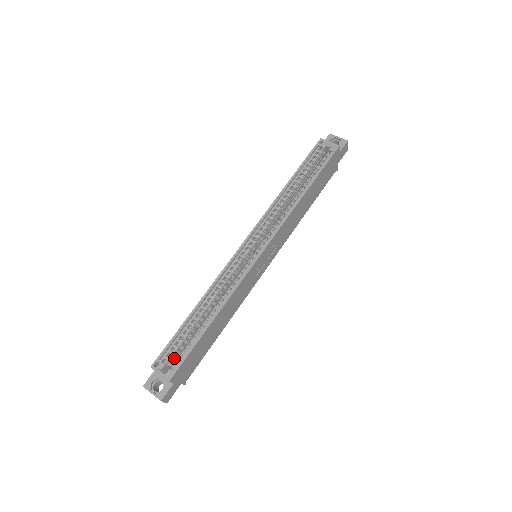
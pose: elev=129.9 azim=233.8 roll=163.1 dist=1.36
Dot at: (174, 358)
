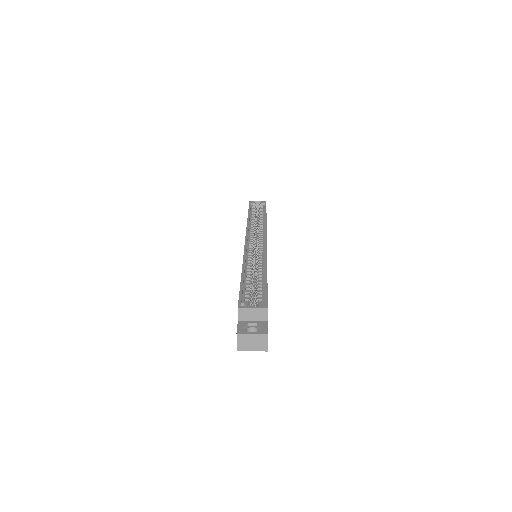
Dot at: (251, 305)
